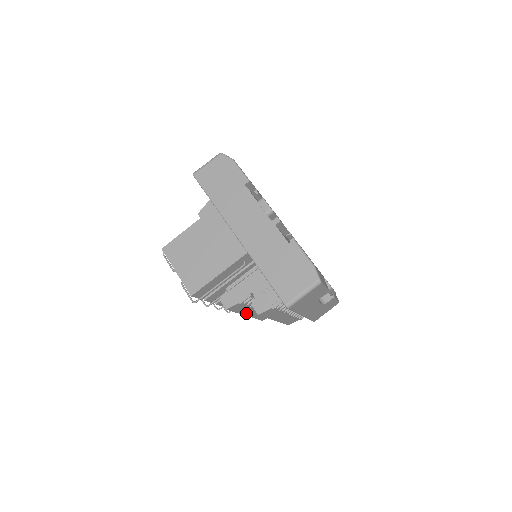
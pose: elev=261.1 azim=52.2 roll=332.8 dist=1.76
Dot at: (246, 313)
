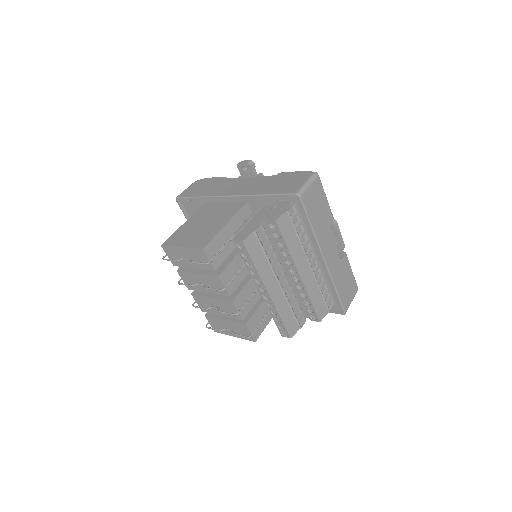
Dot at: (267, 283)
